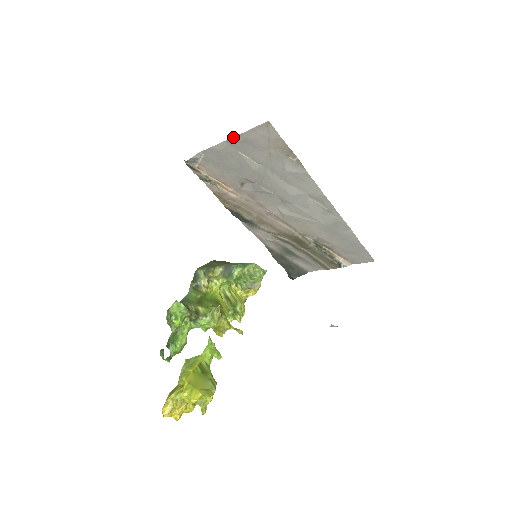
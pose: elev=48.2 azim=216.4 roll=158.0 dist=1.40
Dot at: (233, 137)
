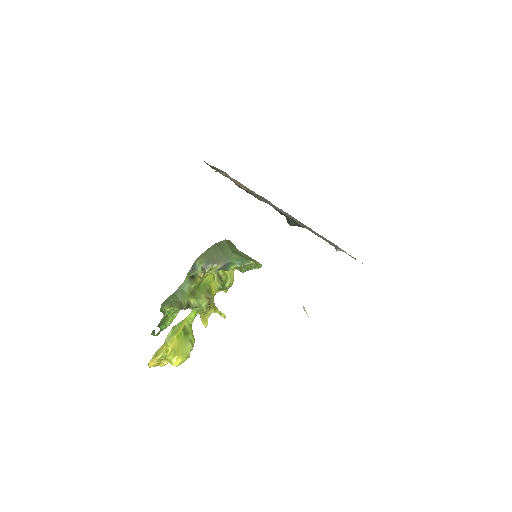
Dot at: occluded
